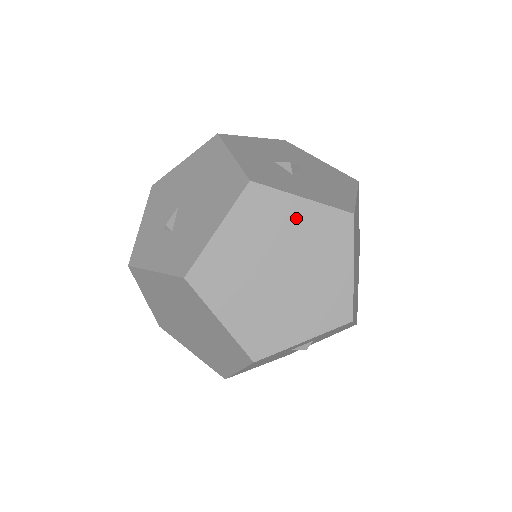
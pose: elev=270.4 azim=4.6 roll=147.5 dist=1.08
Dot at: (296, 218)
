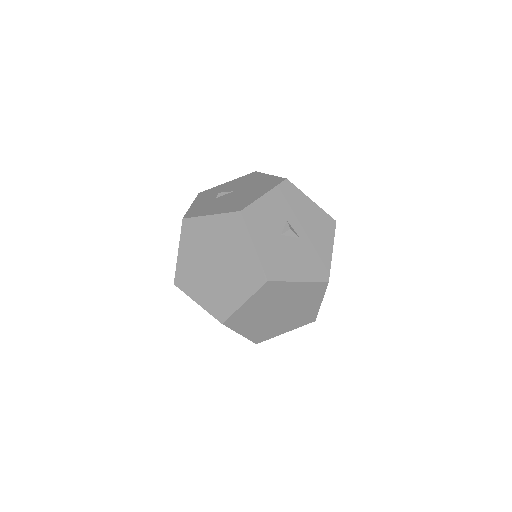
Dot at: (243, 250)
